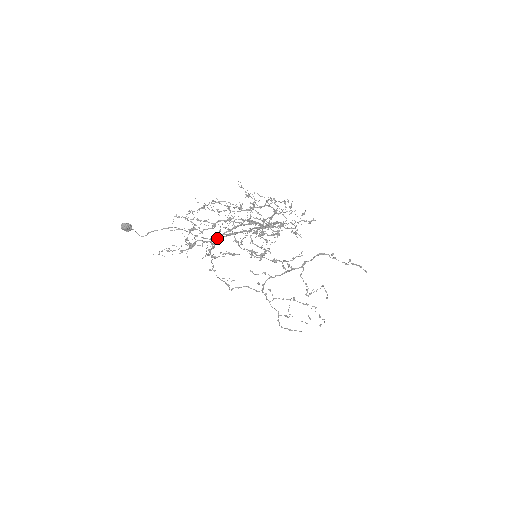
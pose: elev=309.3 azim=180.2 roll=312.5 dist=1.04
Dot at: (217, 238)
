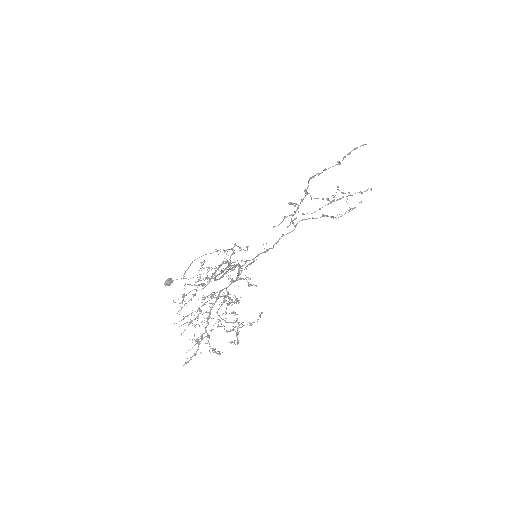
Dot at: occluded
